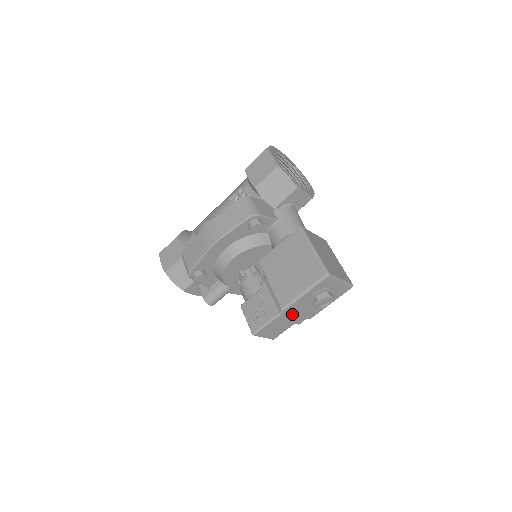
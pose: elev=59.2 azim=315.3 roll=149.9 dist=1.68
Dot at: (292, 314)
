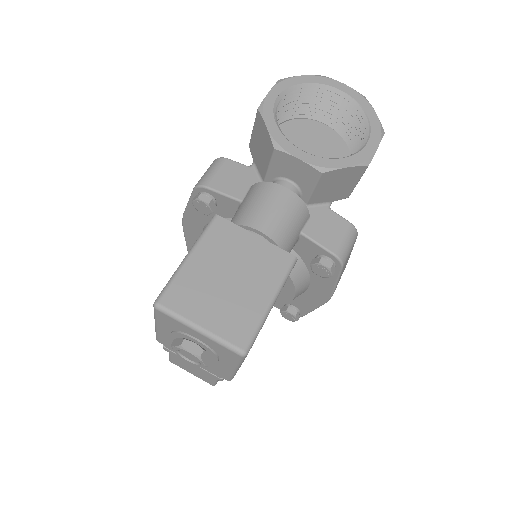
Dot at: occluded
